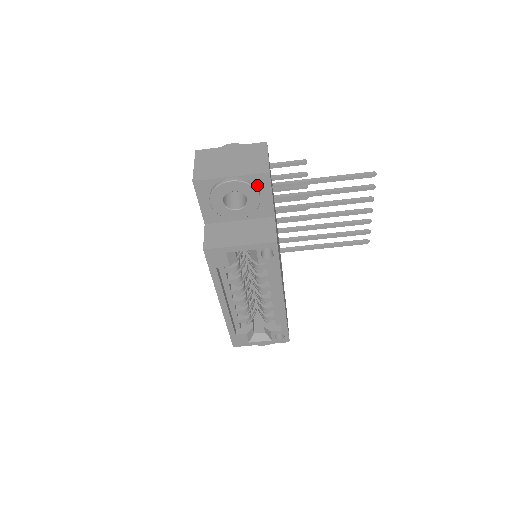
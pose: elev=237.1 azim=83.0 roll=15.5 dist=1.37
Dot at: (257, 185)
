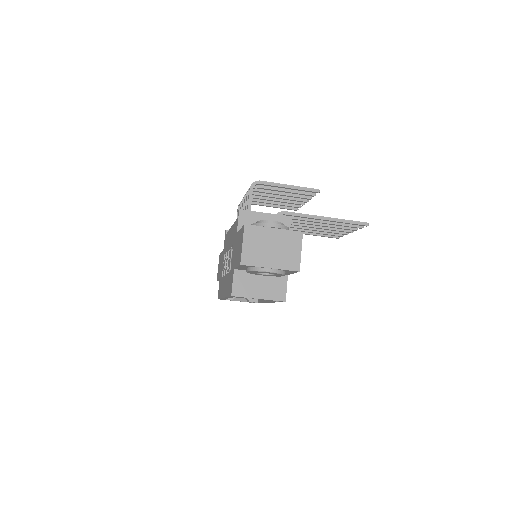
Dot at: (286, 271)
